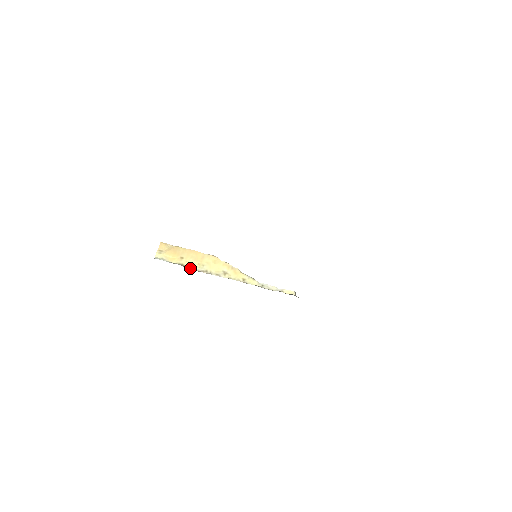
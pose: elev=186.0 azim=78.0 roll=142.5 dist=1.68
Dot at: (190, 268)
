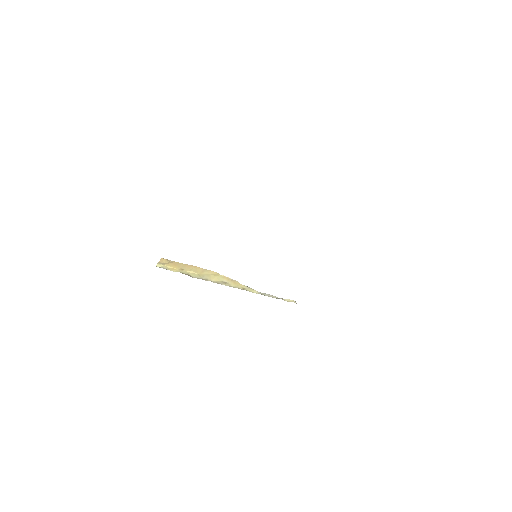
Dot at: (190, 276)
